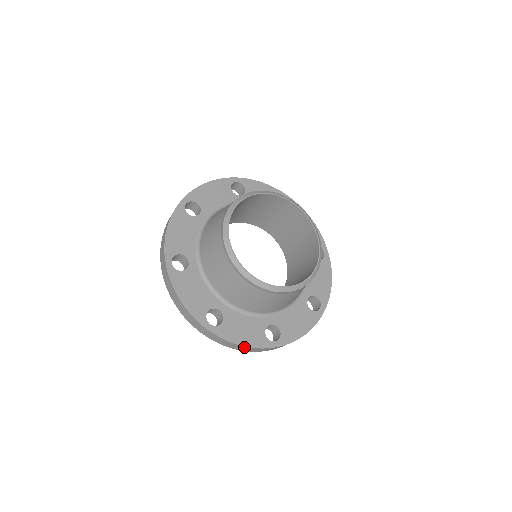
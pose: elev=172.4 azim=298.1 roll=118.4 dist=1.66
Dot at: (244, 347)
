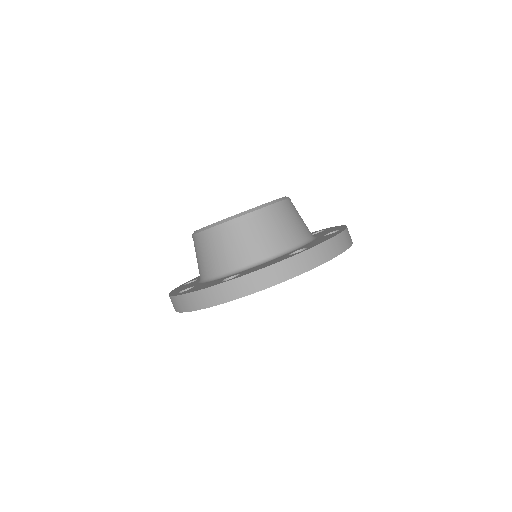
Dot at: (196, 295)
